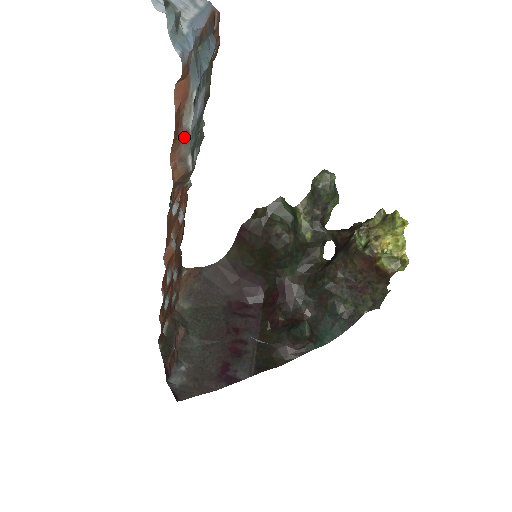
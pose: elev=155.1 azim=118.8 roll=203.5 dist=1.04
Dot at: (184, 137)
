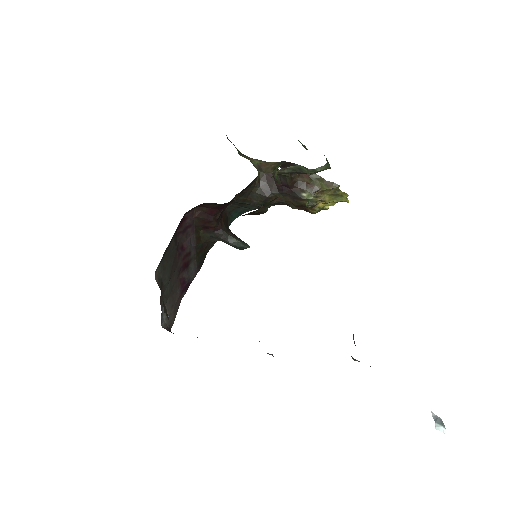
Dot at: occluded
